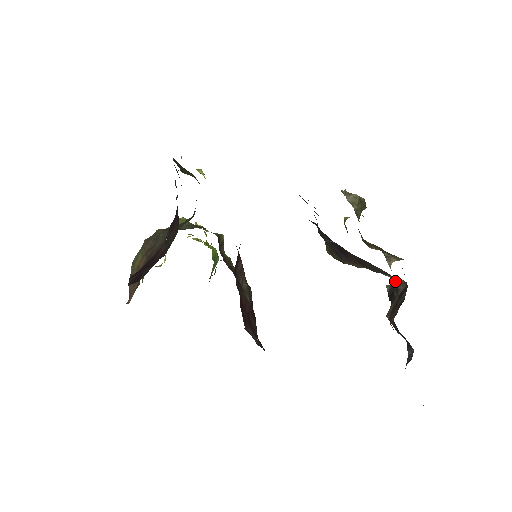
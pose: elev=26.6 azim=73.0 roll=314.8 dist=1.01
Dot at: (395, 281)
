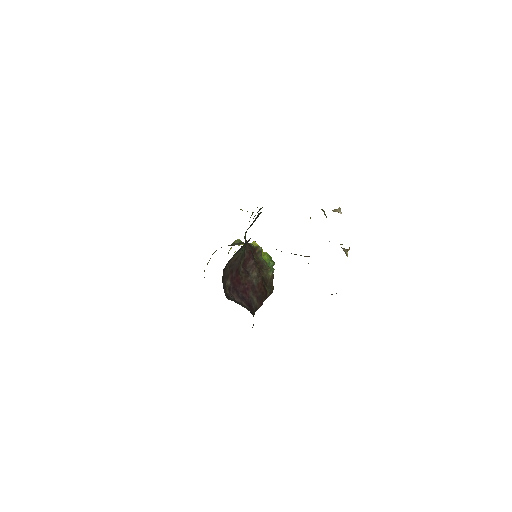
Dot at: occluded
